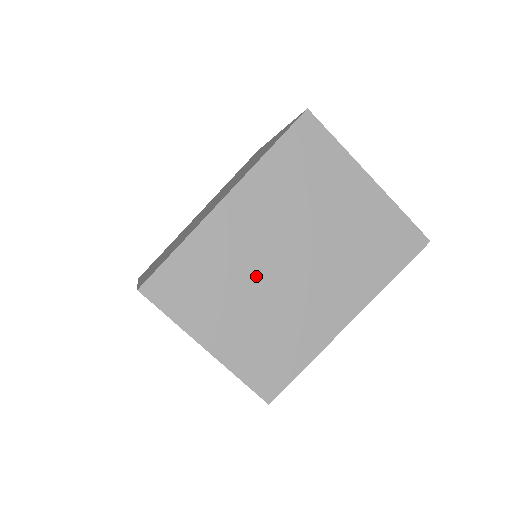
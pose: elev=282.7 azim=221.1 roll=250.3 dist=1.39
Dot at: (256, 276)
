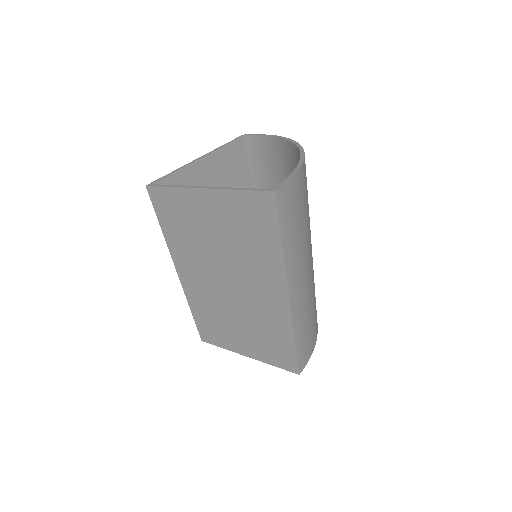
Dot at: (224, 304)
